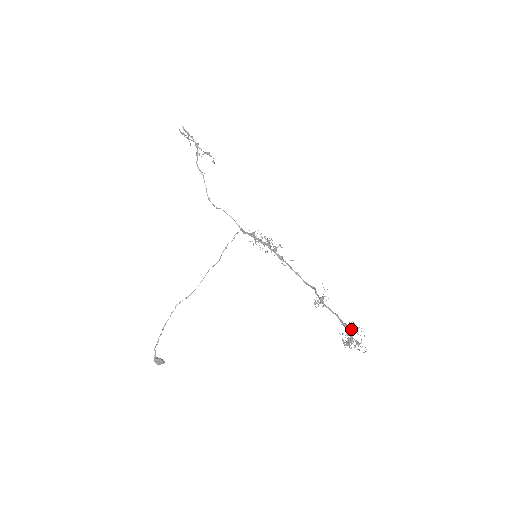
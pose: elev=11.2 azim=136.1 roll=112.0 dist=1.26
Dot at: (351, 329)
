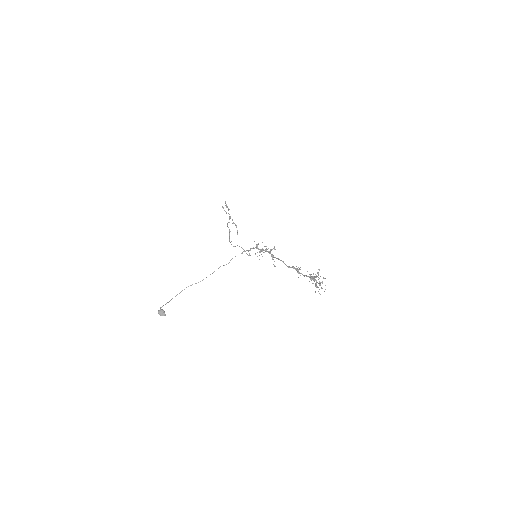
Dot at: (316, 276)
